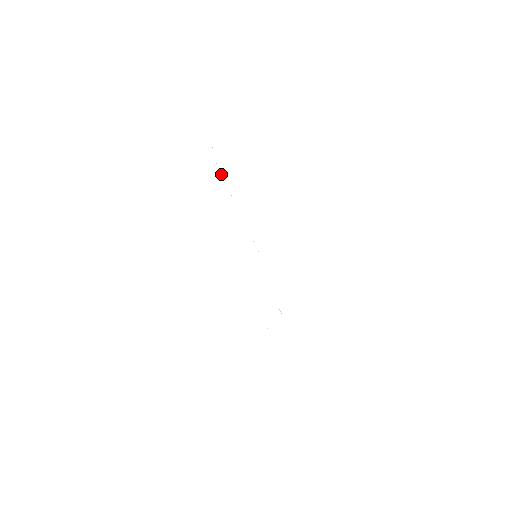
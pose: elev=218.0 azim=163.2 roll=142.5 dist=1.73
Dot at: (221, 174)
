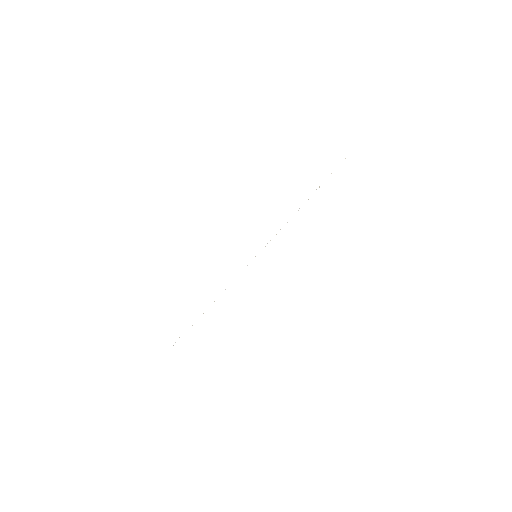
Dot at: occluded
